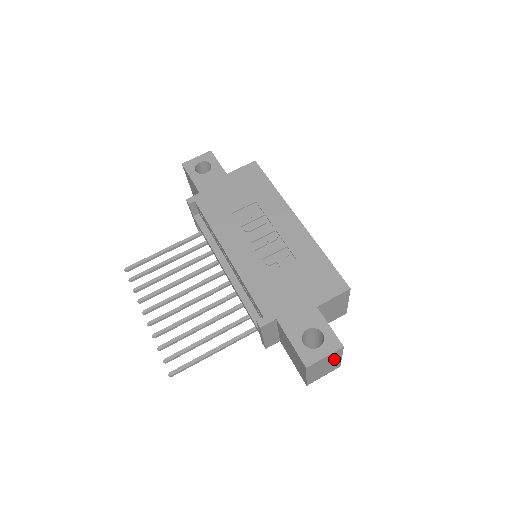
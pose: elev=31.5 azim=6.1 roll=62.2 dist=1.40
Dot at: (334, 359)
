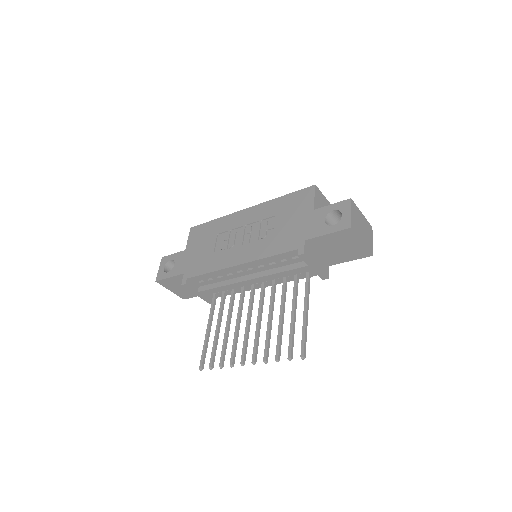
Dot at: (359, 216)
